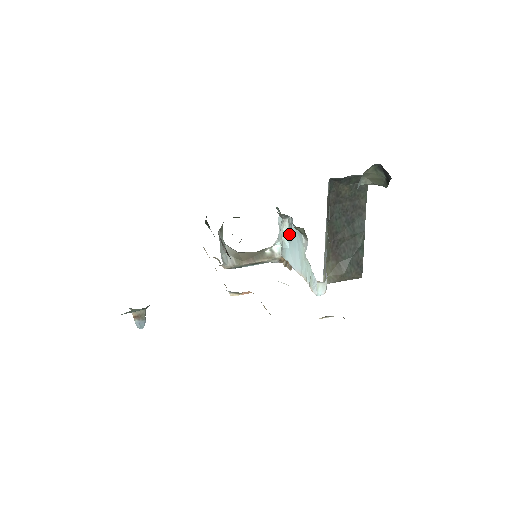
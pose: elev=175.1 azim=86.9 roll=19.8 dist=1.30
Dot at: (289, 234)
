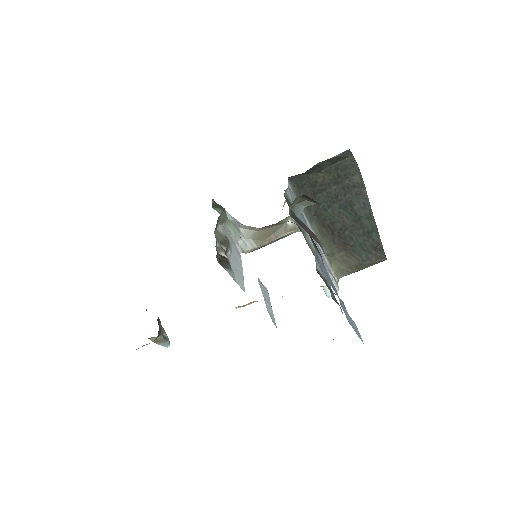
Dot at: occluded
